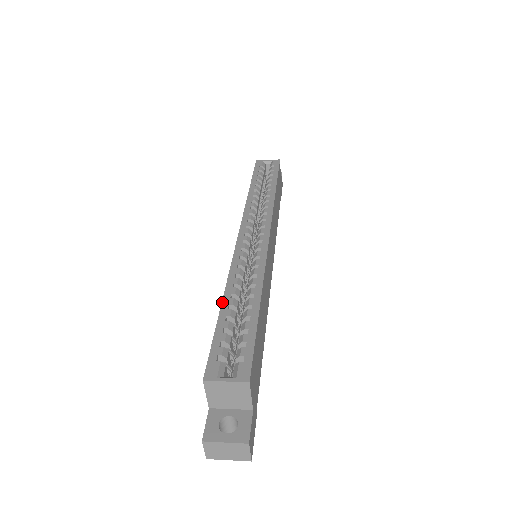
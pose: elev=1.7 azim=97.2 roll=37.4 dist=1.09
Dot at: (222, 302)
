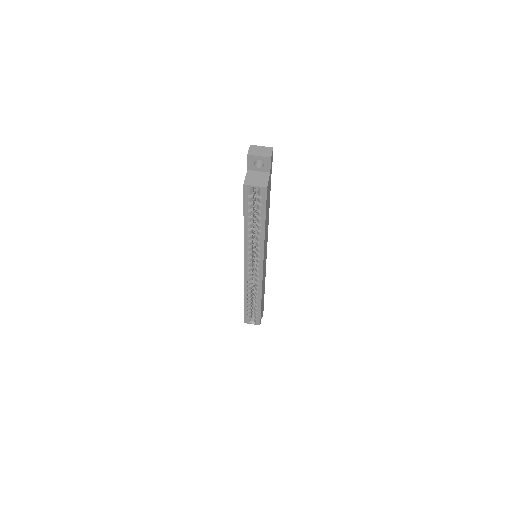
Dot at: (244, 301)
